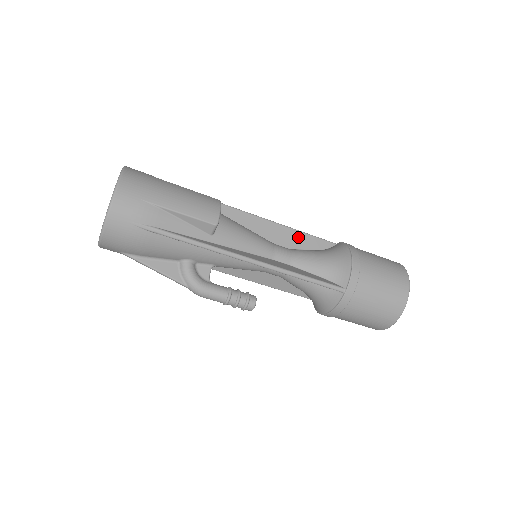
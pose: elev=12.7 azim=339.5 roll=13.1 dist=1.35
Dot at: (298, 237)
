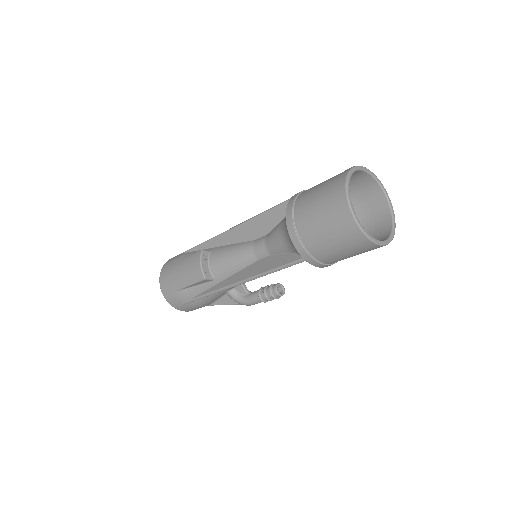
Dot at: (265, 219)
